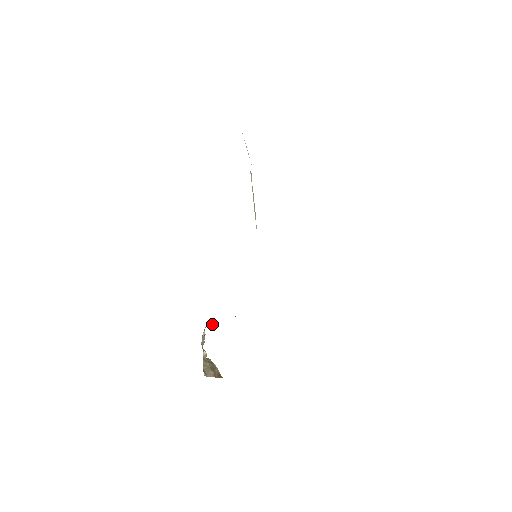
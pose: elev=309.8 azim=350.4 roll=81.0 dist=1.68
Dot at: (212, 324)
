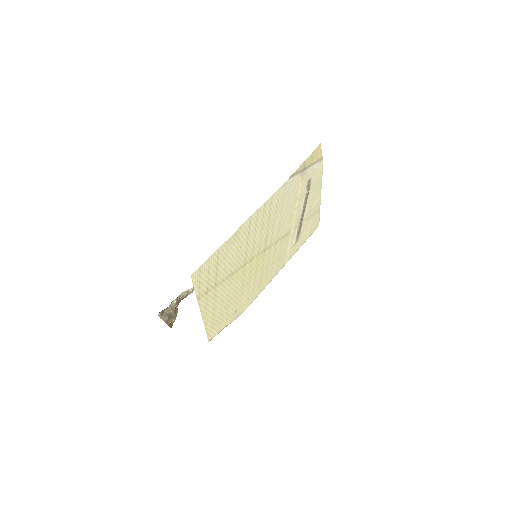
Dot at: occluded
